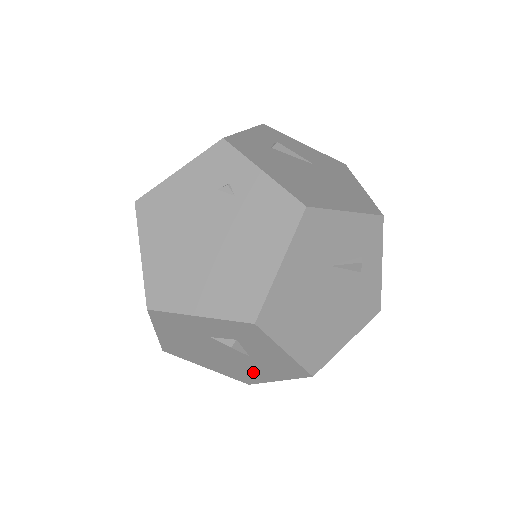
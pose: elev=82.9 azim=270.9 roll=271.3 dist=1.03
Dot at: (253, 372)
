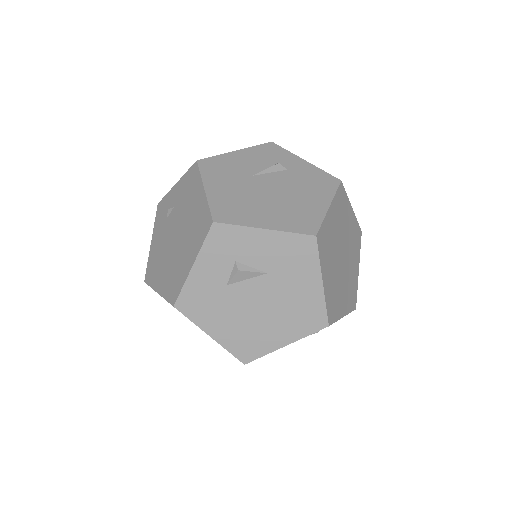
Dot at: (300, 297)
